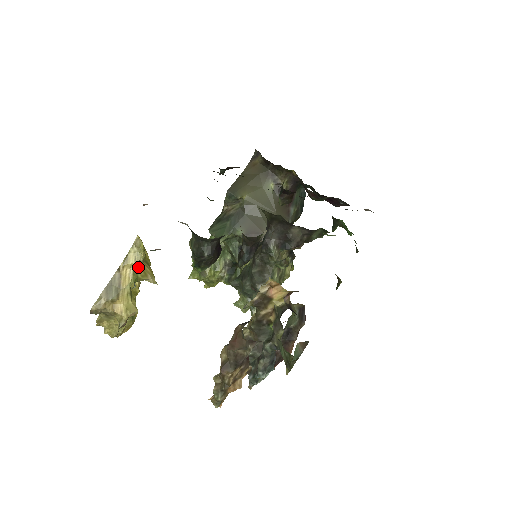
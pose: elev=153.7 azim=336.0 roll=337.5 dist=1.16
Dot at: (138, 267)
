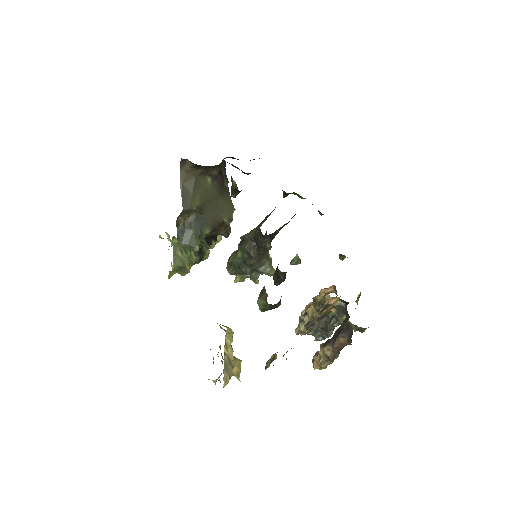
Dot at: occluded
